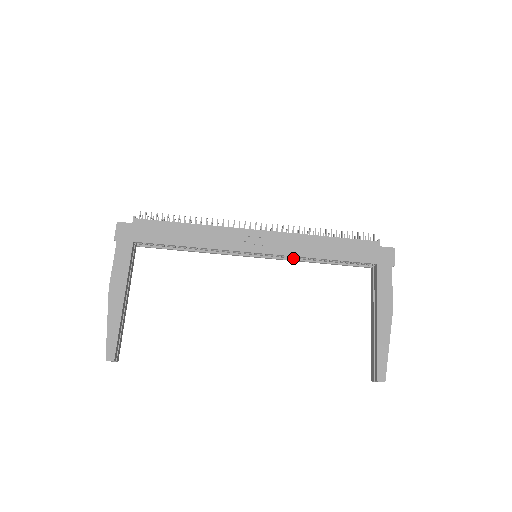
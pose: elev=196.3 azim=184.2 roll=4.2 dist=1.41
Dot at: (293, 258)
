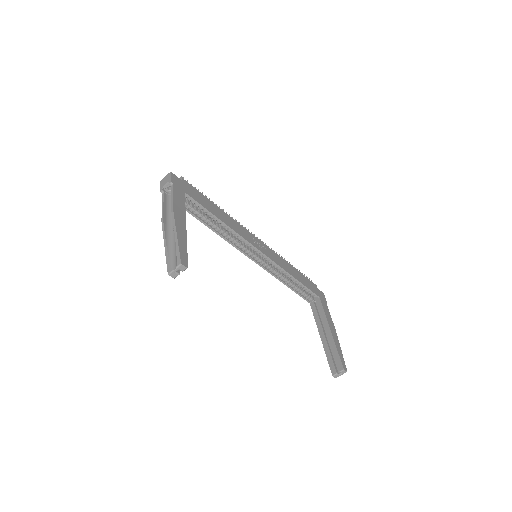
Dot at: (273, 272)
